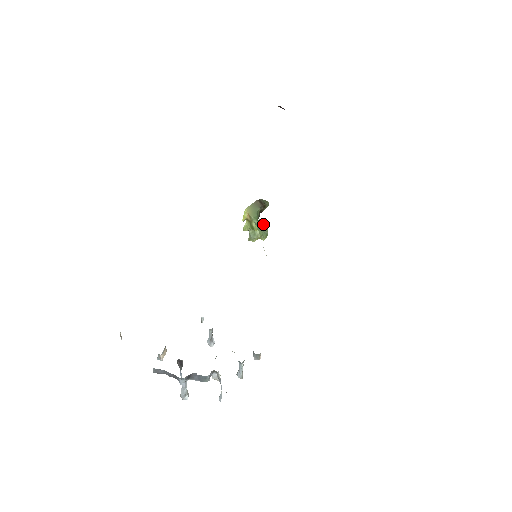
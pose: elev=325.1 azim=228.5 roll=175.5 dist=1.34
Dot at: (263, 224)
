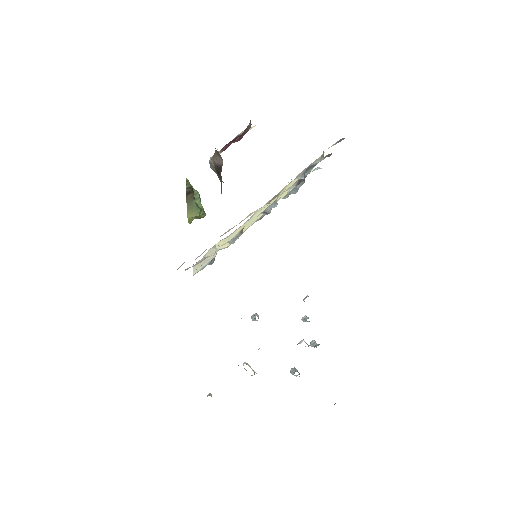
Dot at: occluded
